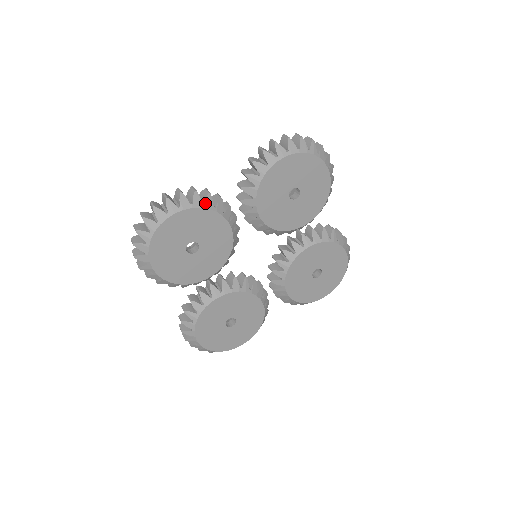
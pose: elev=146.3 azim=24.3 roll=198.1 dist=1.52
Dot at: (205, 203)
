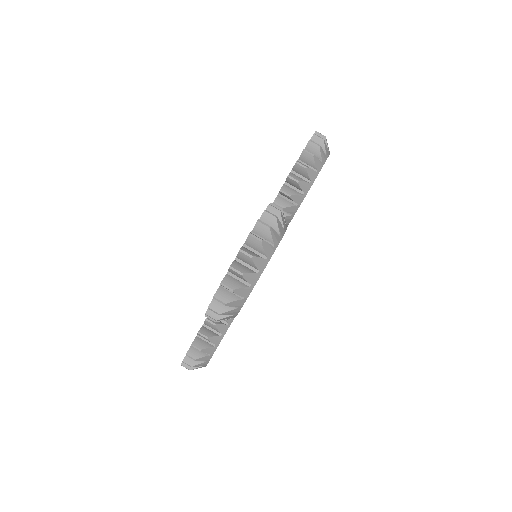
Dot at: (215, 344)
